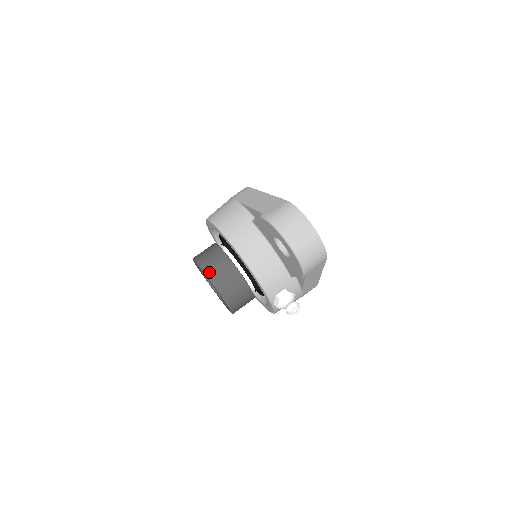
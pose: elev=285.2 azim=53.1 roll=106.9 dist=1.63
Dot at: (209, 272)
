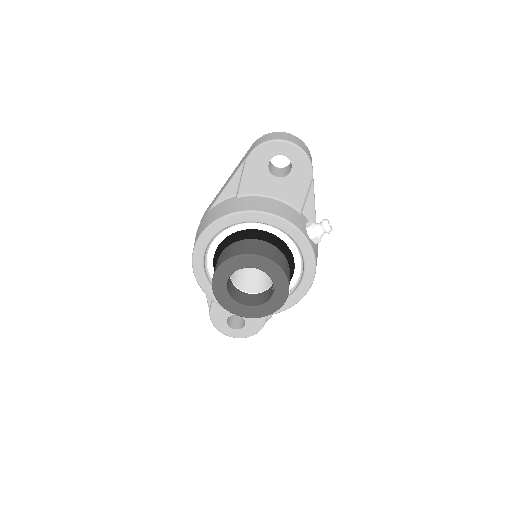
Dot at: (241, 252)
